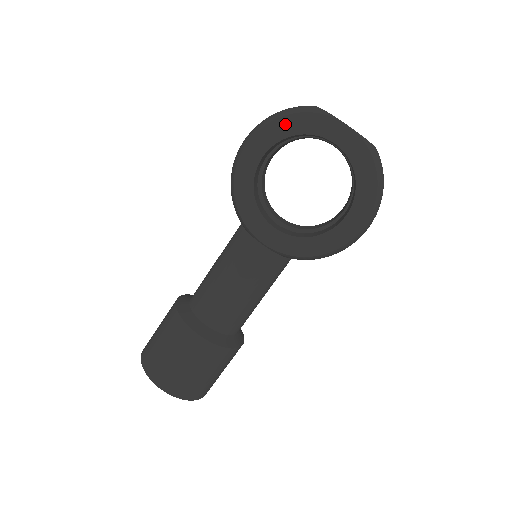
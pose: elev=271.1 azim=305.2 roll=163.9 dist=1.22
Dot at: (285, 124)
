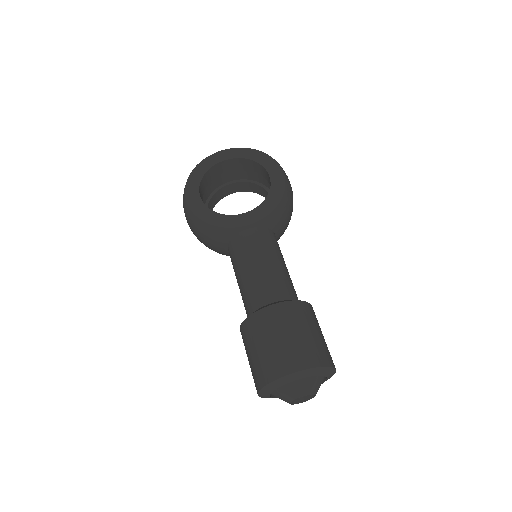
Dot at: (195, 175)
